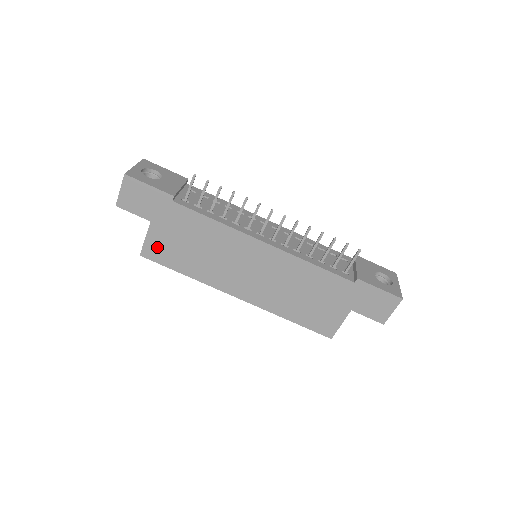
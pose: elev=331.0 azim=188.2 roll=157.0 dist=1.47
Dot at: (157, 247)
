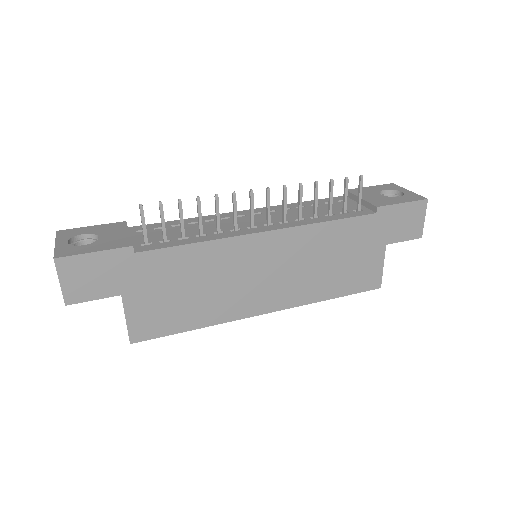
Dot at: (146, 320)
